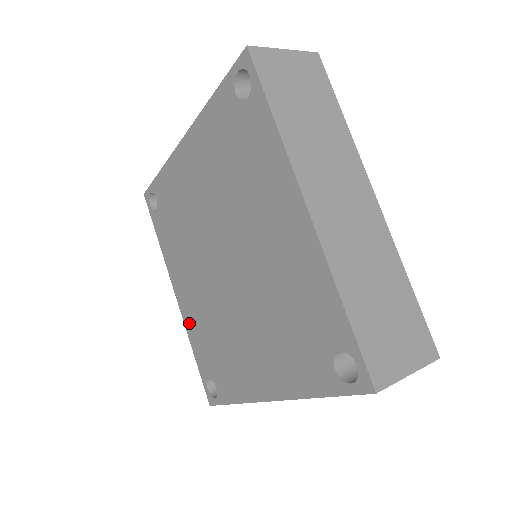
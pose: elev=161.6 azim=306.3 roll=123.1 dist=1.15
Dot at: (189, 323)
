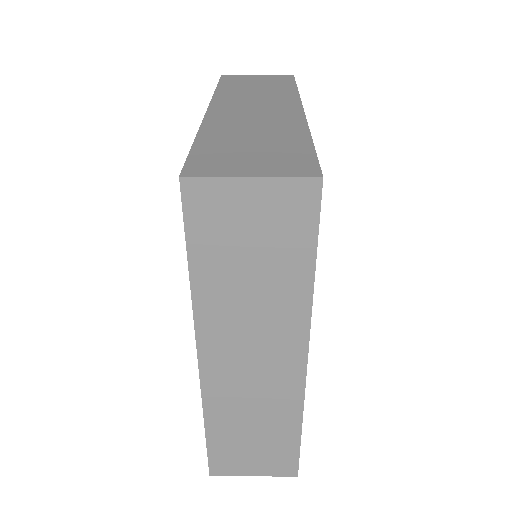
Dot at: occluded
